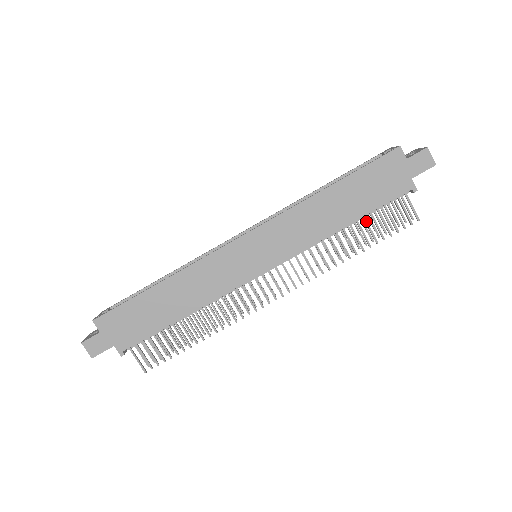
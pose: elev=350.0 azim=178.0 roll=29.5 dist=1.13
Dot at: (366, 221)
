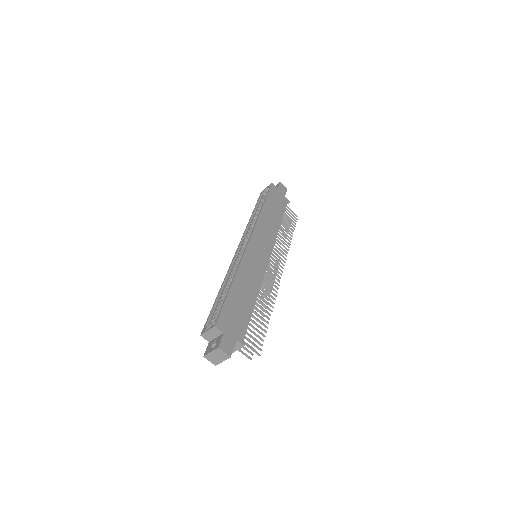
Dot at: (283, 221)
